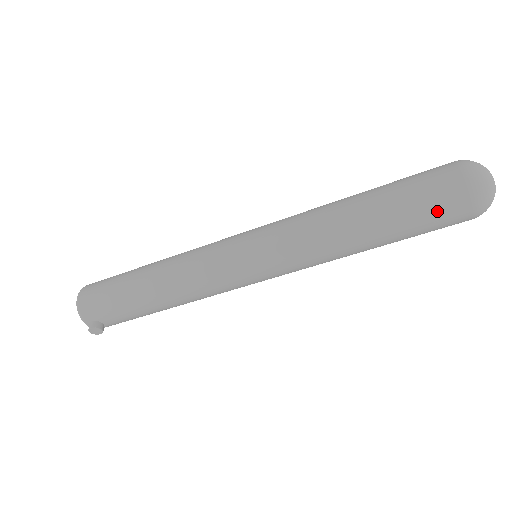
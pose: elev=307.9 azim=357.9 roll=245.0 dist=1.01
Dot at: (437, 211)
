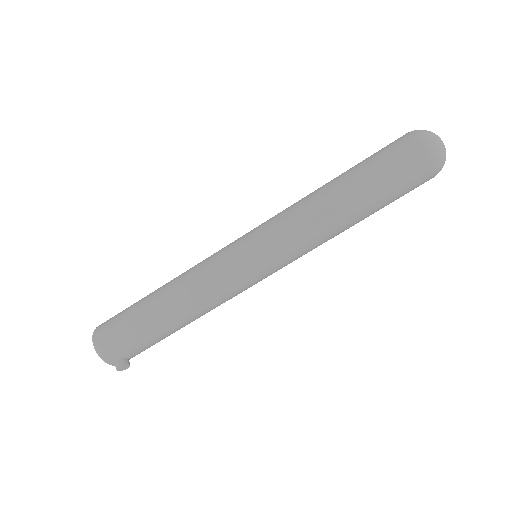
Dot at: (407, 181)
